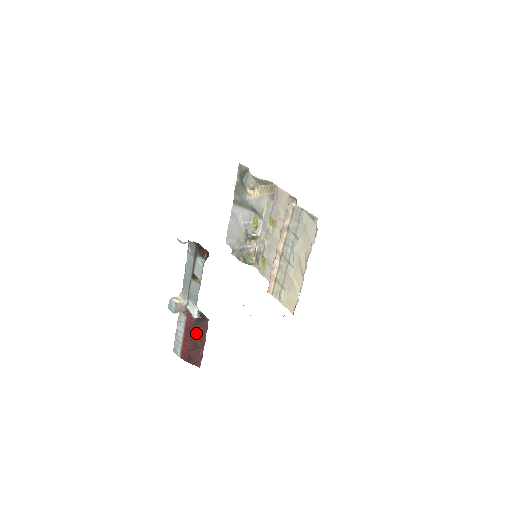
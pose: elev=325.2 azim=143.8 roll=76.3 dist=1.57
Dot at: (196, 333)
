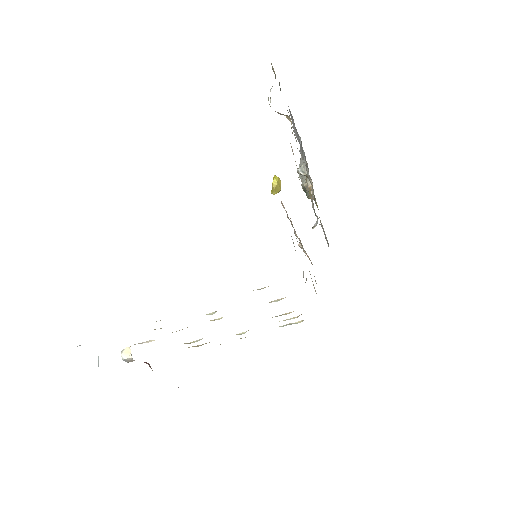
Dot at: occluded
